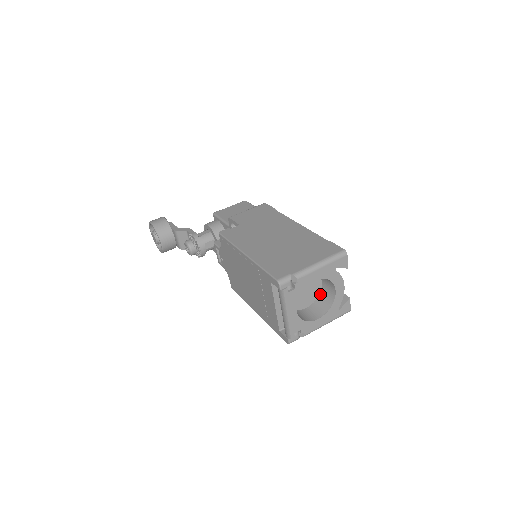
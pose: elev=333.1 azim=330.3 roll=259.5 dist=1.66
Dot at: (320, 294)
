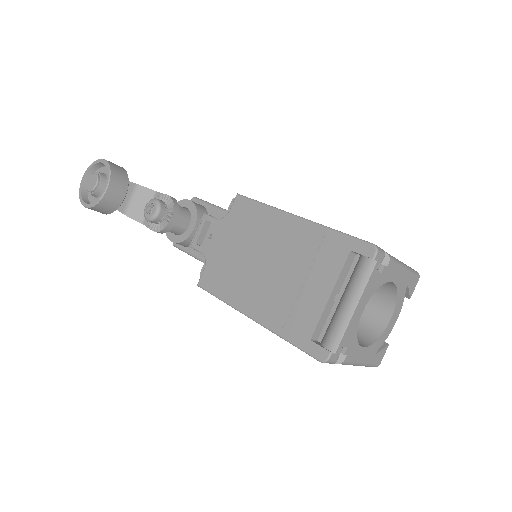
Dot at: occluded
